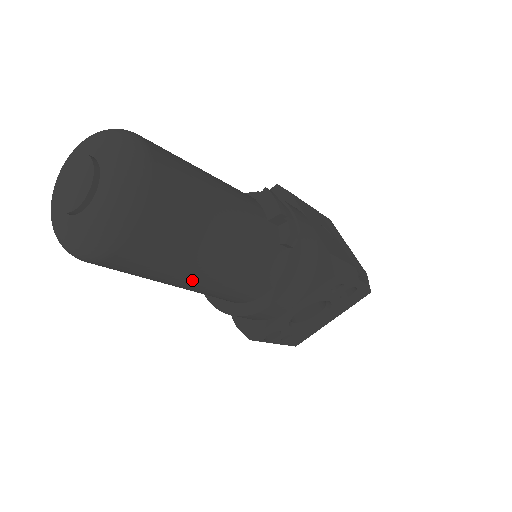
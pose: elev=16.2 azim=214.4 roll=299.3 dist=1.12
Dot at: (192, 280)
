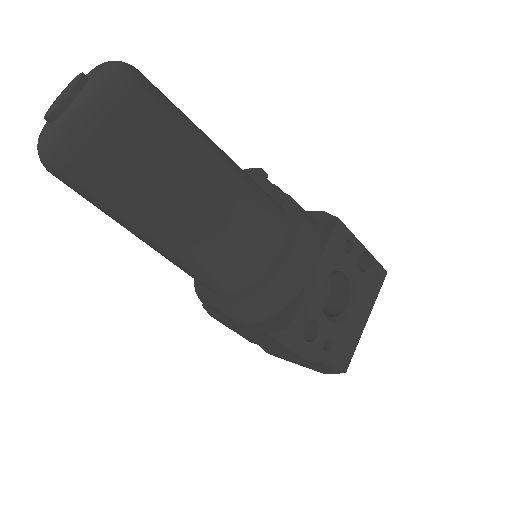
Dot at: (197, 197)
